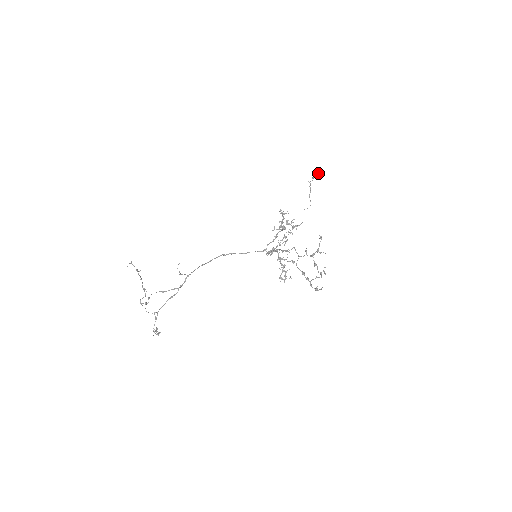
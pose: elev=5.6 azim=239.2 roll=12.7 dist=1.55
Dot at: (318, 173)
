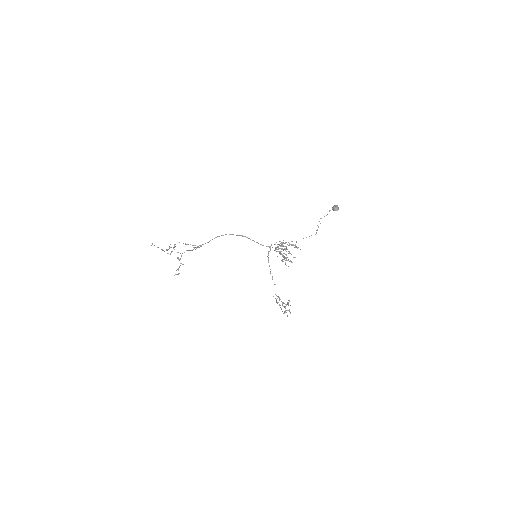
Dot at: (335, 210)
